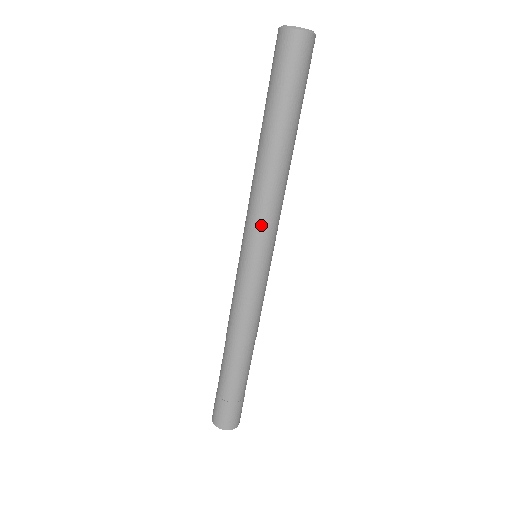
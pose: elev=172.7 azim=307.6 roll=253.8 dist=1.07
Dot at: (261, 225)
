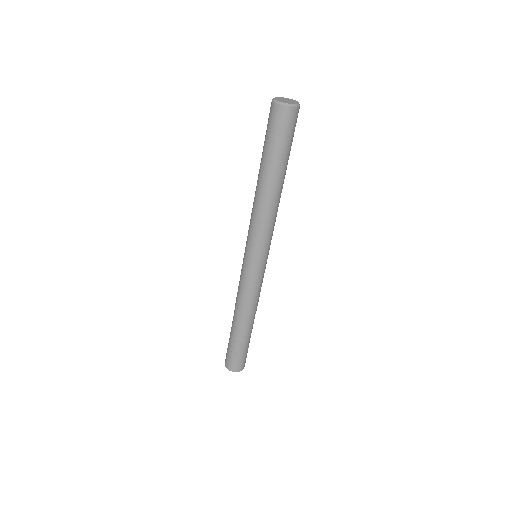
Dot at: (255, 237)
